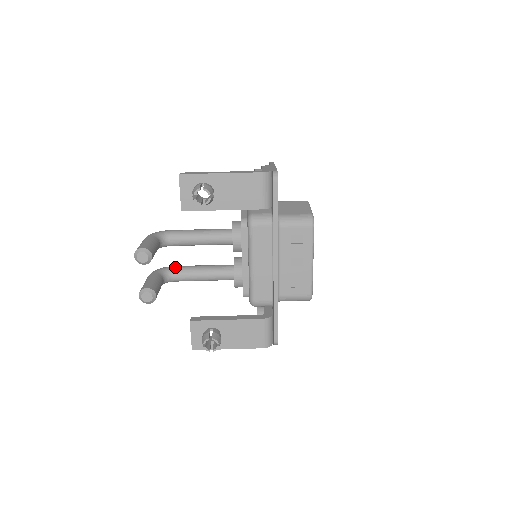
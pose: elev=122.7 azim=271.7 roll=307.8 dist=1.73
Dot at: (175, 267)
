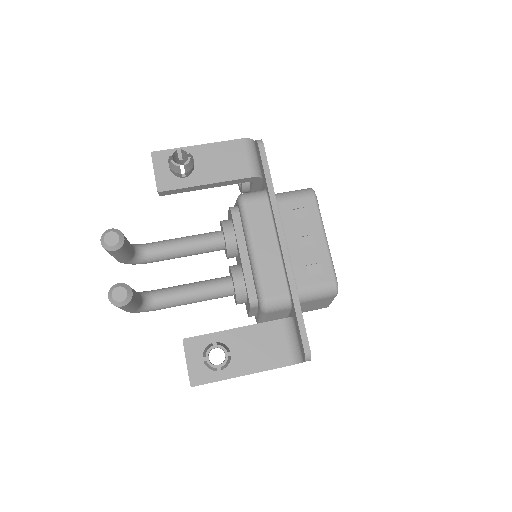
Dot at: occluded
